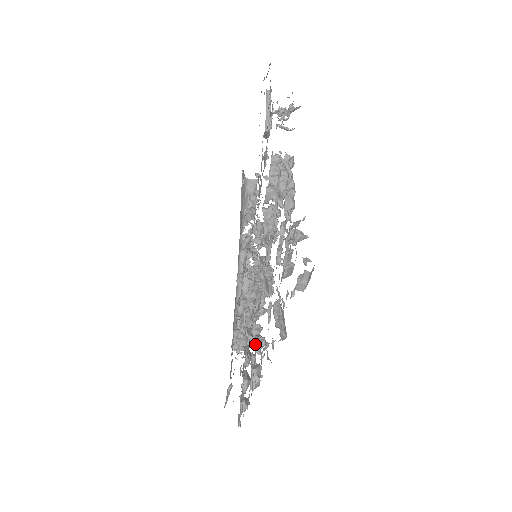
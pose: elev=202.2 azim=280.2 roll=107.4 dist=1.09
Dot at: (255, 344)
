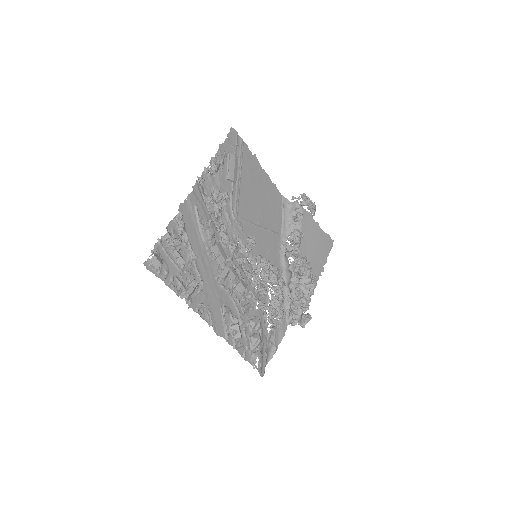
Dot at: (223, 309)
